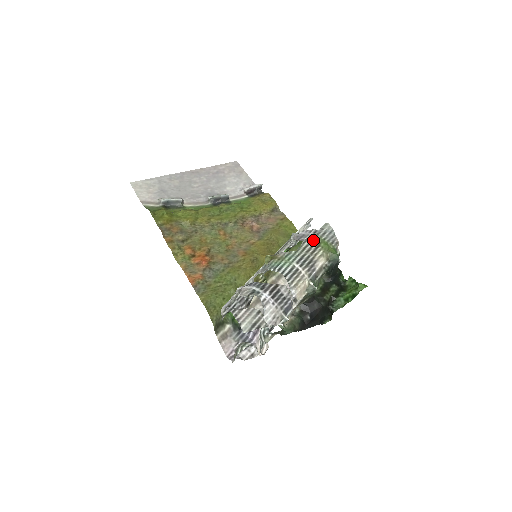
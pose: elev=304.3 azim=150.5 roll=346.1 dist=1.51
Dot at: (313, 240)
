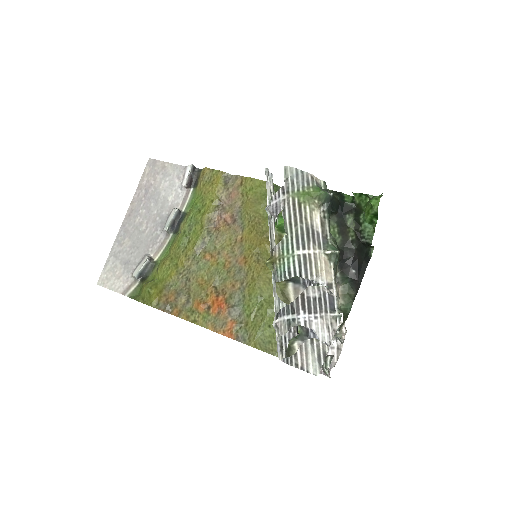
Dot at: (289, 204)
